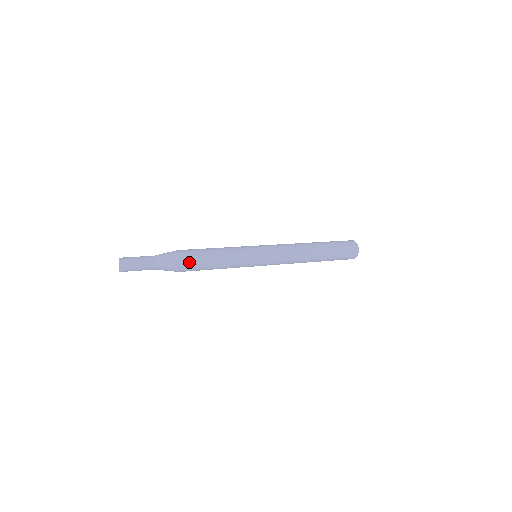
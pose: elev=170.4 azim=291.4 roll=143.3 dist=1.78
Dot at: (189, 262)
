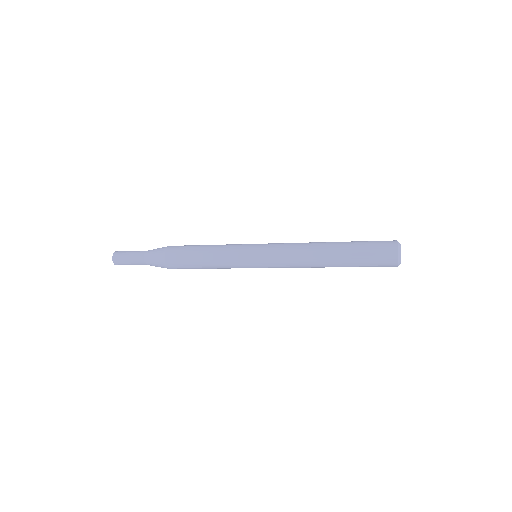
Dot at: (174, 255)
